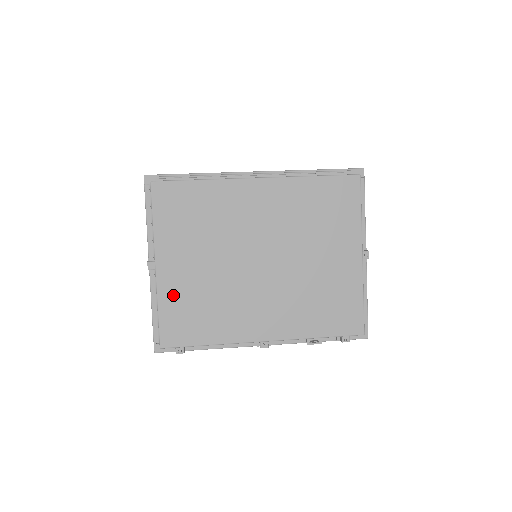
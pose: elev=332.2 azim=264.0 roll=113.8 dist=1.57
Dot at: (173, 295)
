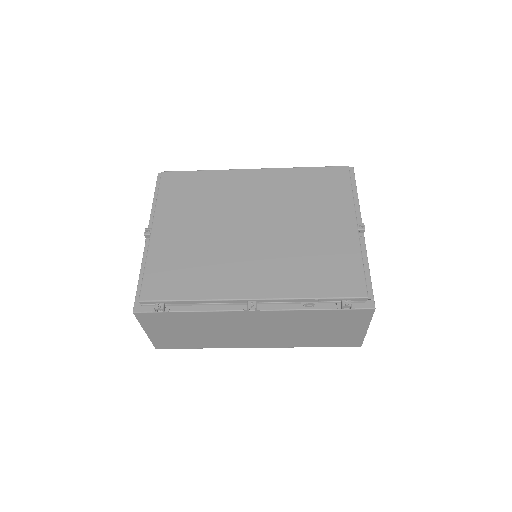
Dot at: (163, 253)
